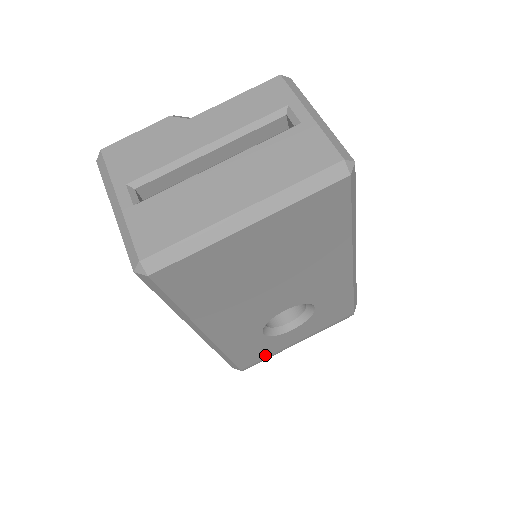
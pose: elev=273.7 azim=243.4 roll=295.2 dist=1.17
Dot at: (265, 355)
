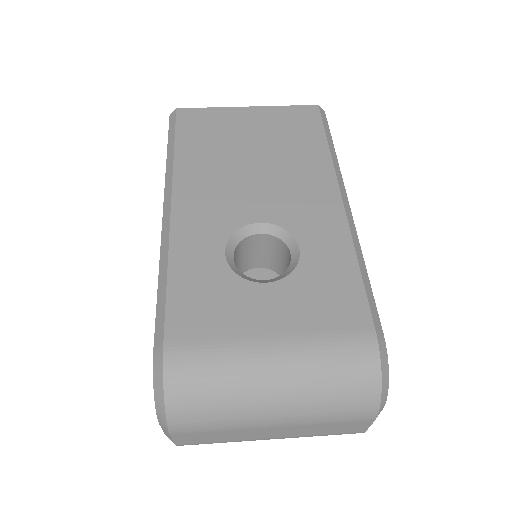
Dot at: (212, 329)
